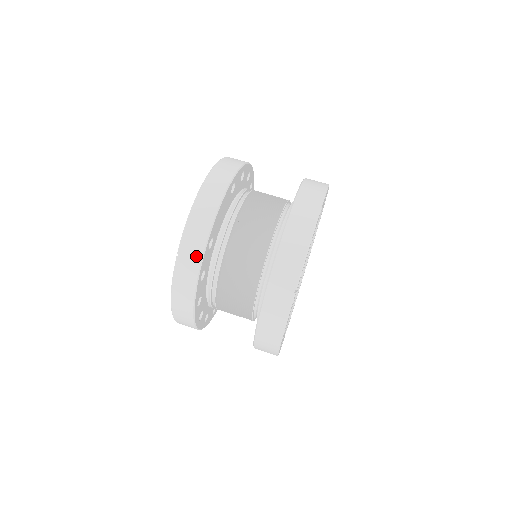
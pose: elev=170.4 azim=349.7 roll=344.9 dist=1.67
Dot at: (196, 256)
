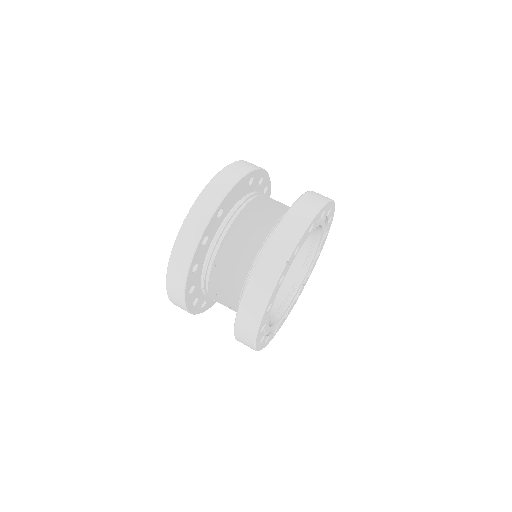
Dot at: (205, 216)
